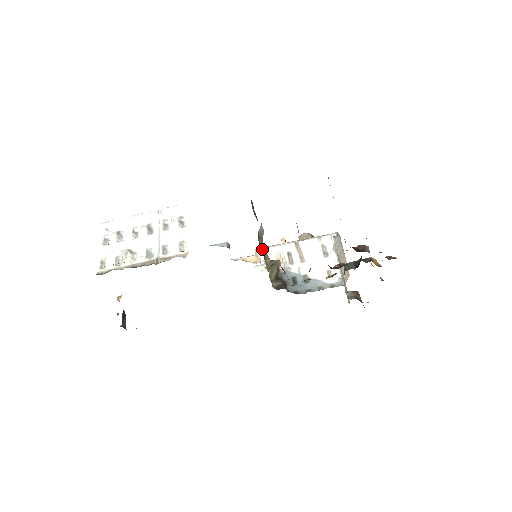
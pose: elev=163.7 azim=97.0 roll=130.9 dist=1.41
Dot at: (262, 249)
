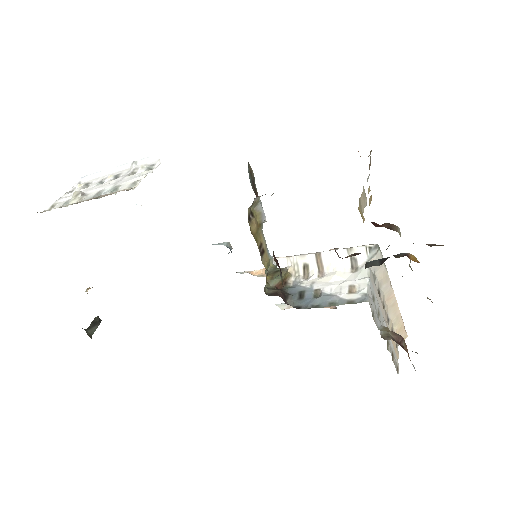
Dot at: (253, 229)
